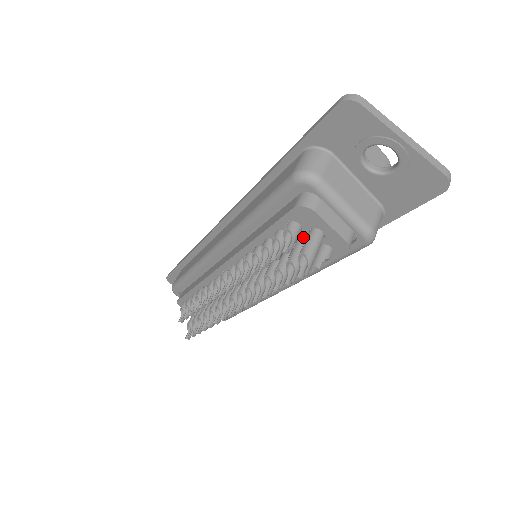
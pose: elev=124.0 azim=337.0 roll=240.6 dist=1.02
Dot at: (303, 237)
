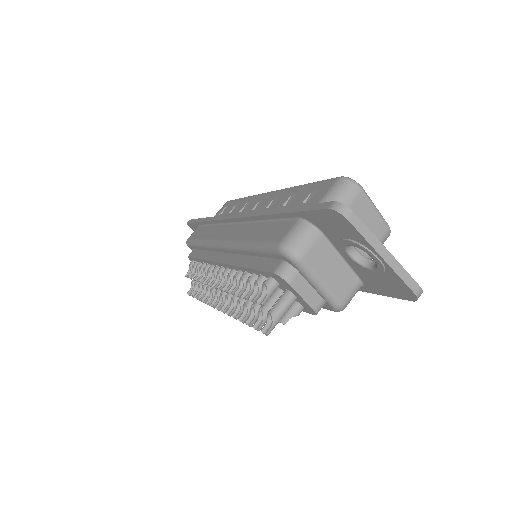
Dot at: (281, 289)
